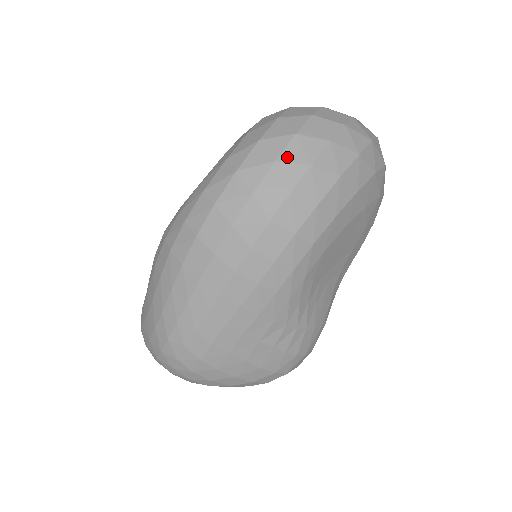
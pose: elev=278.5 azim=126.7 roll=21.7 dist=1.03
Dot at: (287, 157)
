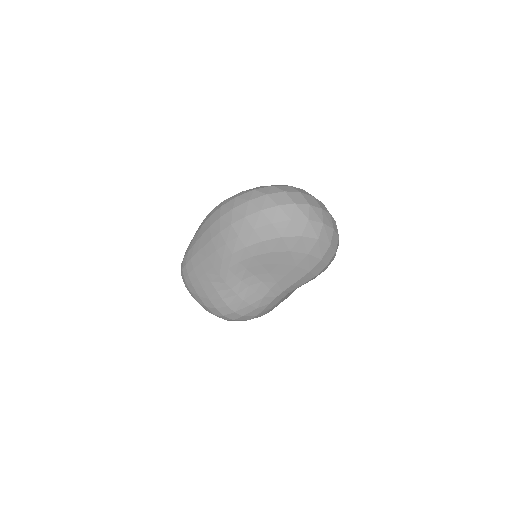
Dot at: (255, 201)
